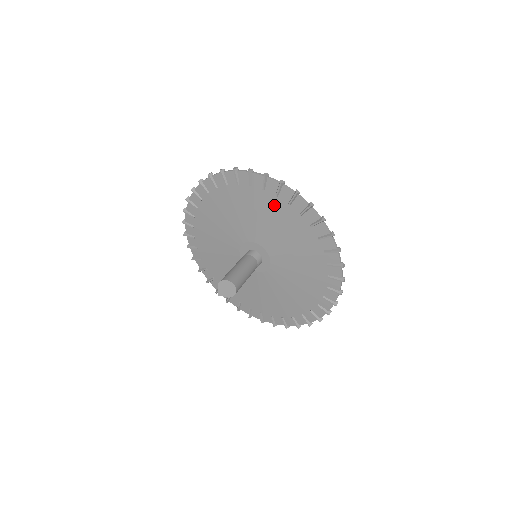
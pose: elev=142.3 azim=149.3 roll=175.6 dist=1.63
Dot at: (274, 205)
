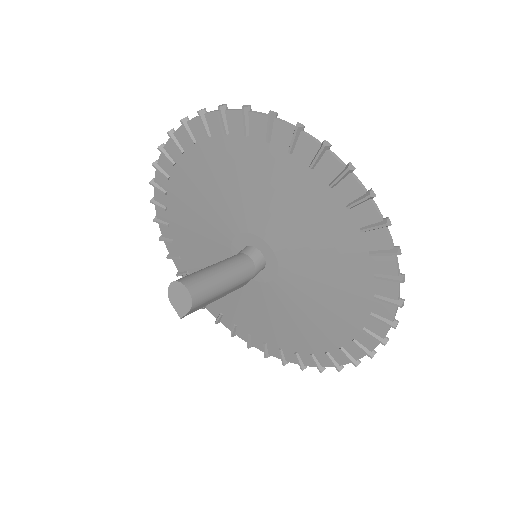
Dot at: (204, 159)
